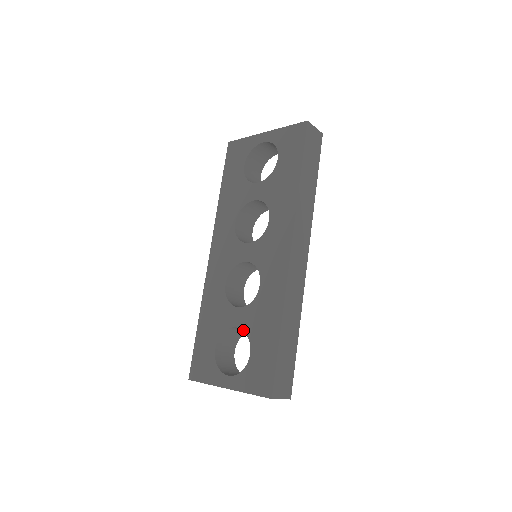
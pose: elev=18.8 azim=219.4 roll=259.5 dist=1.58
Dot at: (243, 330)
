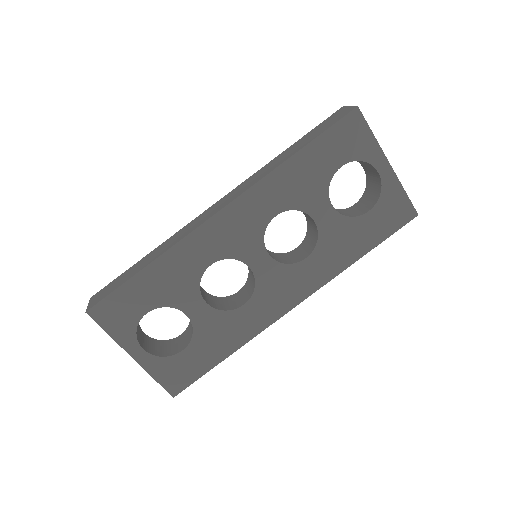
Dot at: (193, 326)
